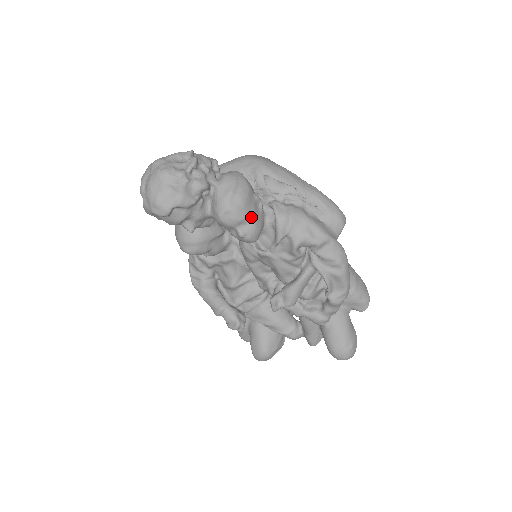
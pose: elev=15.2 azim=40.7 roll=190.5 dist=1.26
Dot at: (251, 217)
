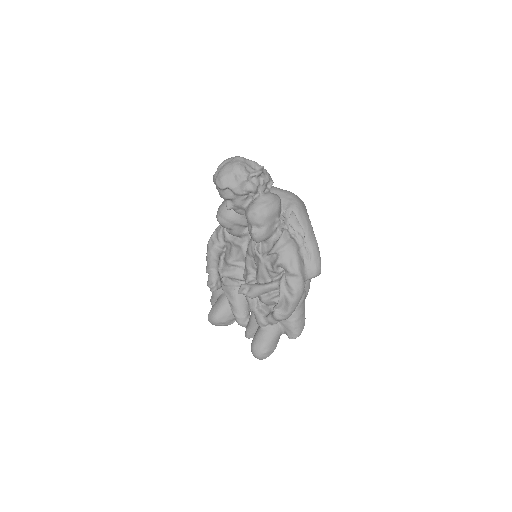
Dot at: (265, 227)
